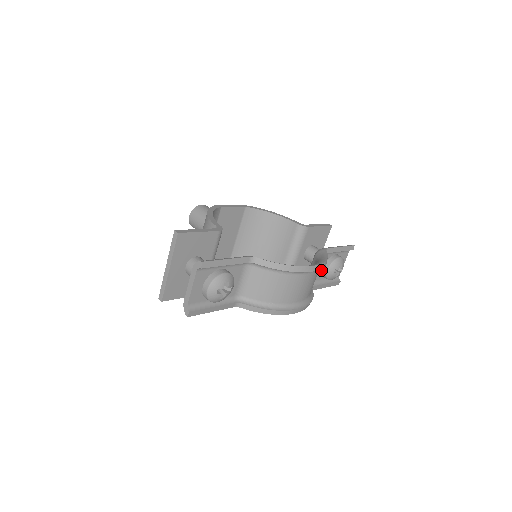
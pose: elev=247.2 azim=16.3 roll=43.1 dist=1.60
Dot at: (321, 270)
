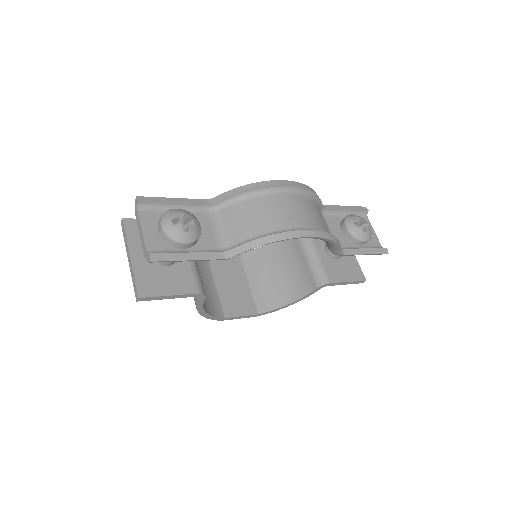
Dot at: (342, 235)
